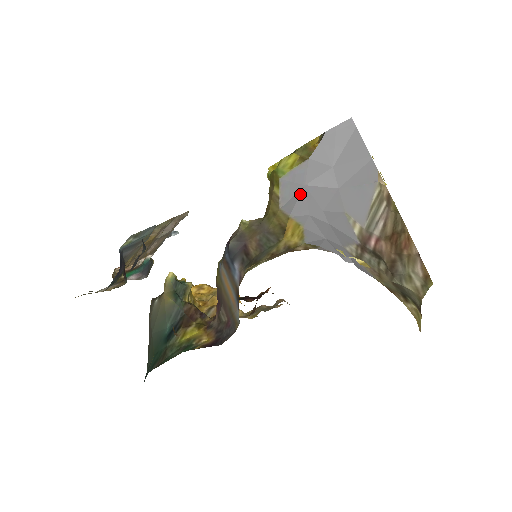
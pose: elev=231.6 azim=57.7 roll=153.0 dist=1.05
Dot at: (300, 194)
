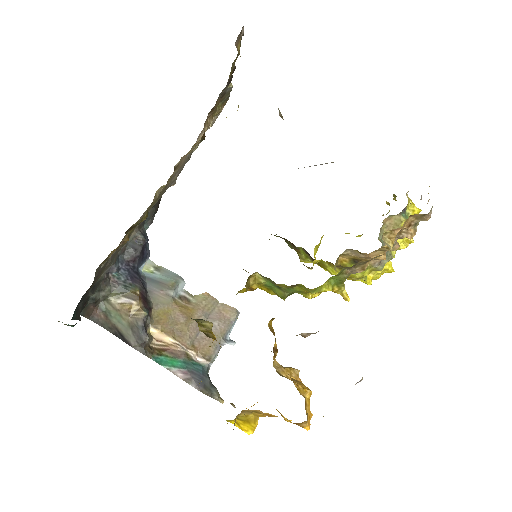
Dot at: occluded
